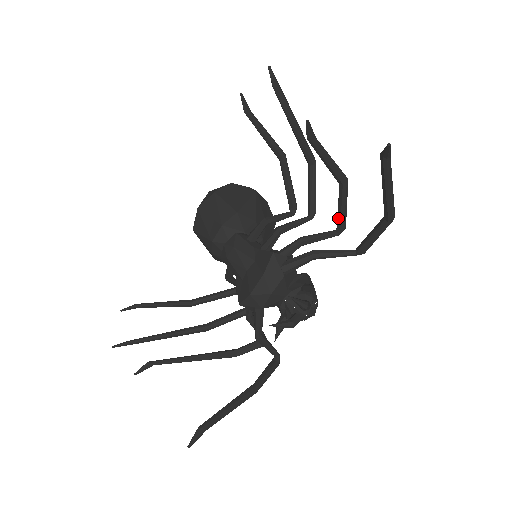
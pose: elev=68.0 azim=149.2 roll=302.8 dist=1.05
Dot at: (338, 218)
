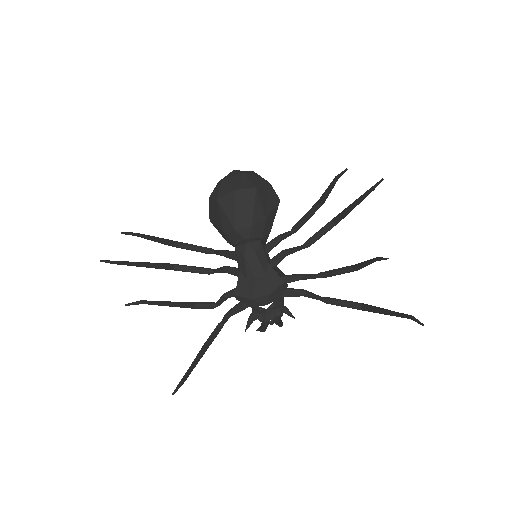
Dot at: (328, 274)
